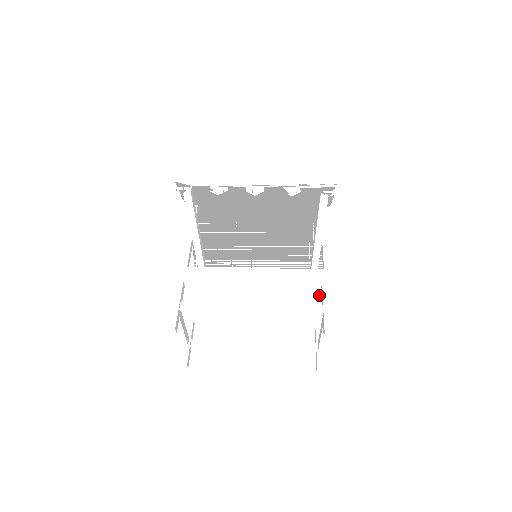
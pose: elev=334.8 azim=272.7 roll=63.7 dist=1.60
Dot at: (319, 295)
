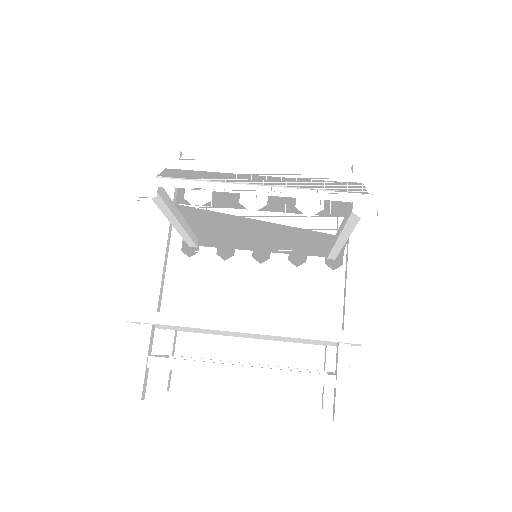
Dot at: (334, 343)
